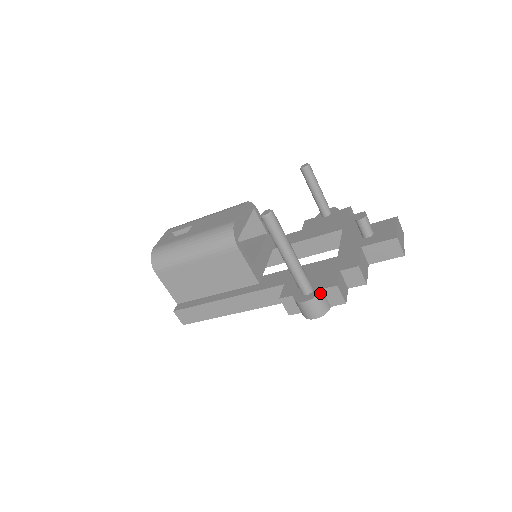
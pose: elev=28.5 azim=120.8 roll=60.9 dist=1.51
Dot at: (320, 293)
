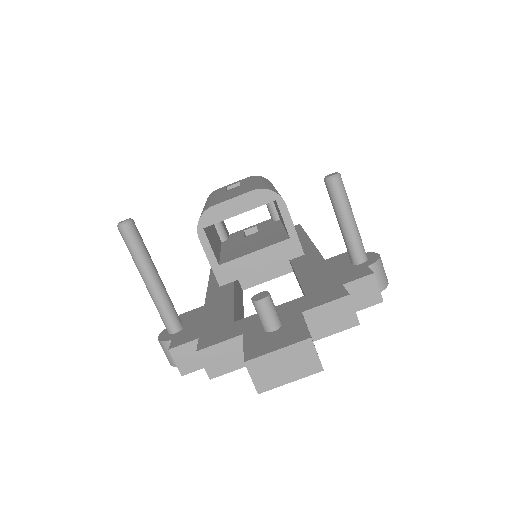
Dot at: (166, 342)
